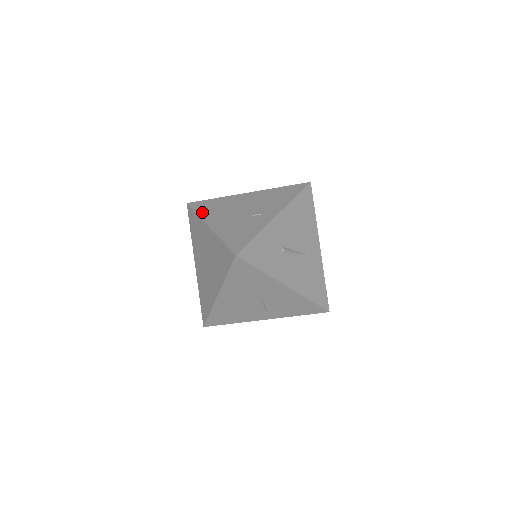
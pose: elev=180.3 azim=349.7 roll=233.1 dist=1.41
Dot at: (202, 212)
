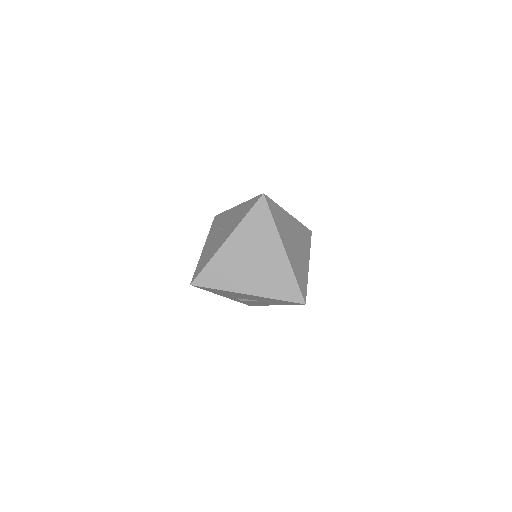
Dot at: (277, 222)
